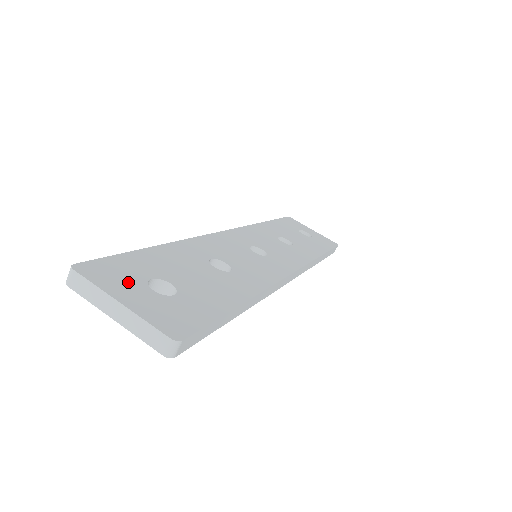
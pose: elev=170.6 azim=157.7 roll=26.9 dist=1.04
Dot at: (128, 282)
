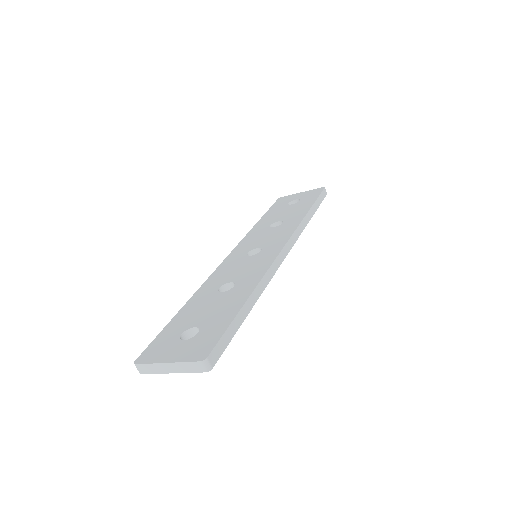
Dot at: (168, 347)
